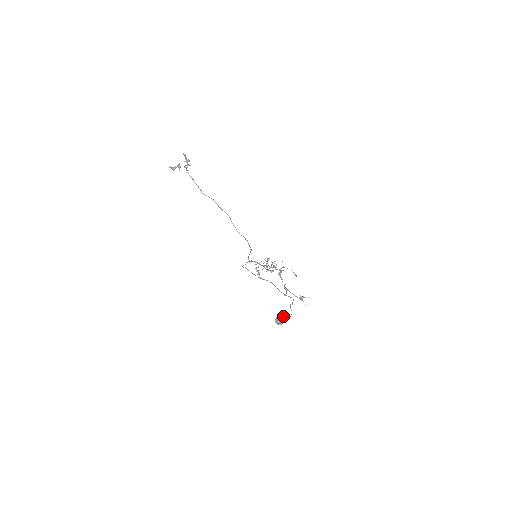
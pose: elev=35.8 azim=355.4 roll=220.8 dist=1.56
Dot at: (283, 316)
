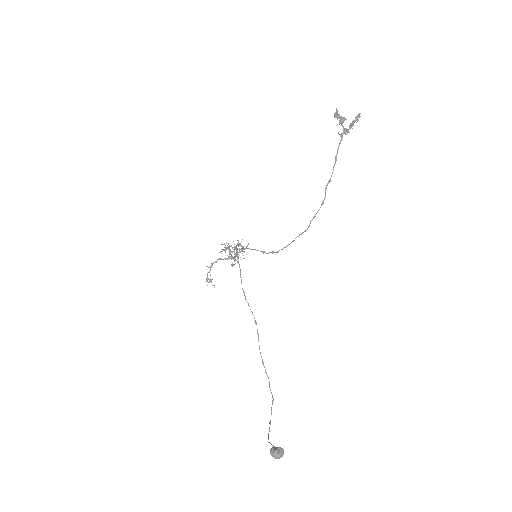
Dot at: occluded
